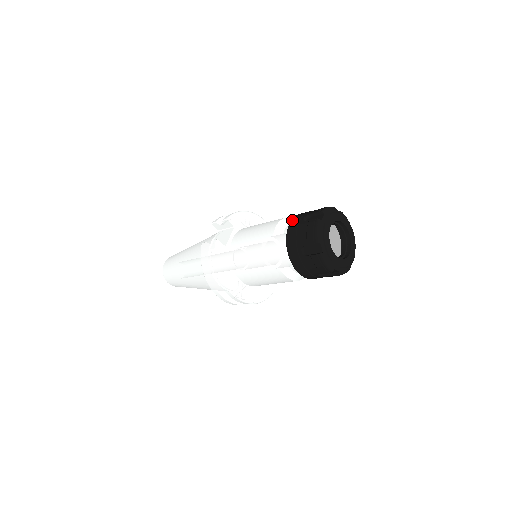
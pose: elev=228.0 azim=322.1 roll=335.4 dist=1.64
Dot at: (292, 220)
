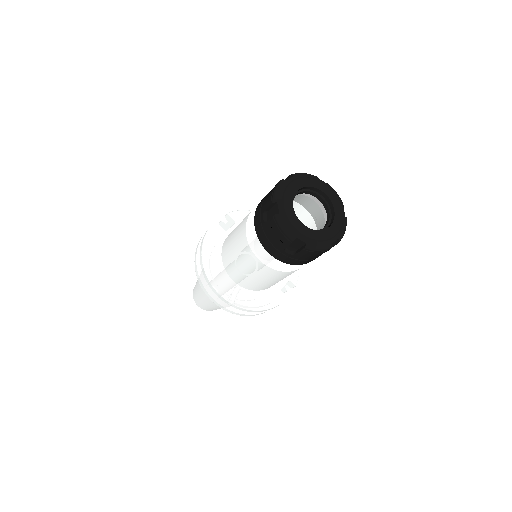
Dot at: occluded
